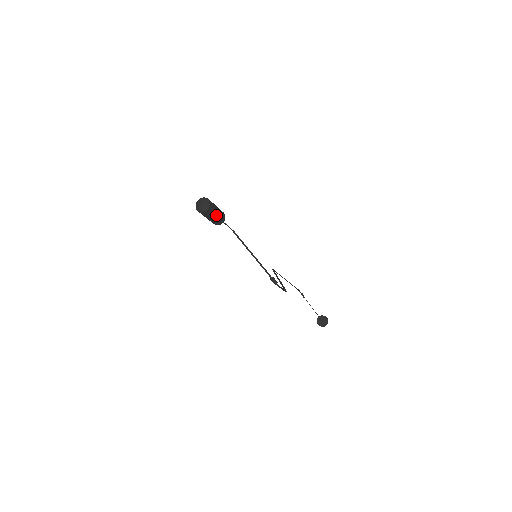
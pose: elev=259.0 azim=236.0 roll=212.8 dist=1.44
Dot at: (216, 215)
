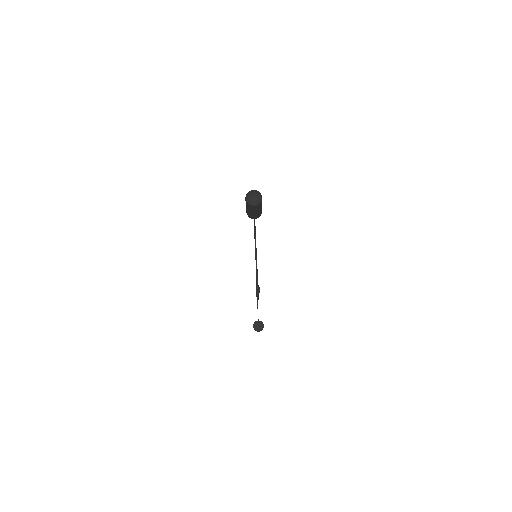
Dot at: (257, 212)
